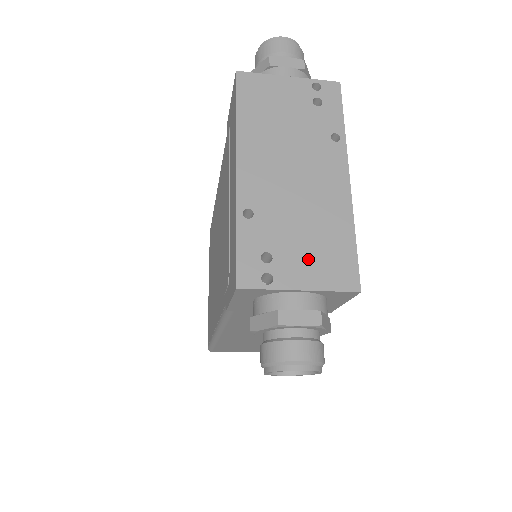
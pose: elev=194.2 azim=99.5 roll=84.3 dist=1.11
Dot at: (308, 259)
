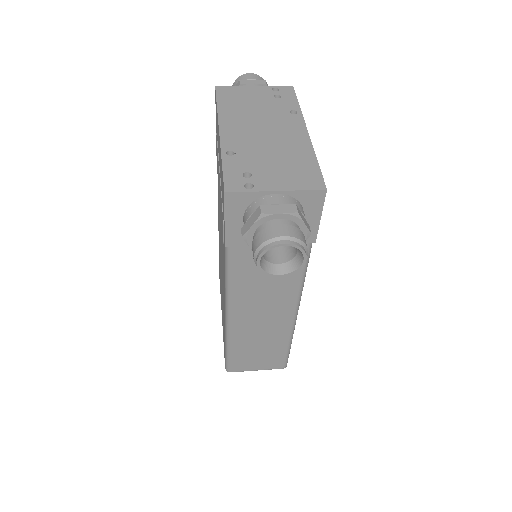
Dot at: (281, 174)
